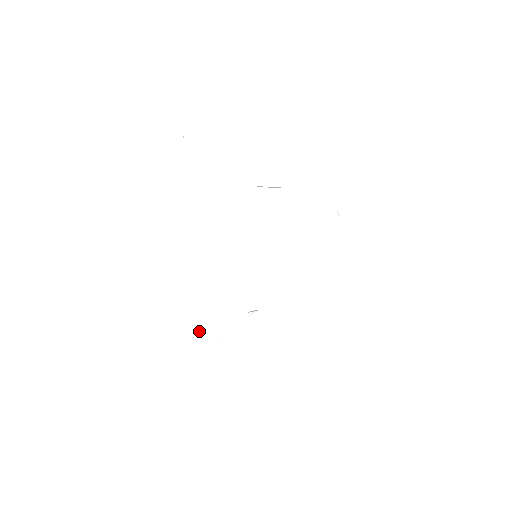
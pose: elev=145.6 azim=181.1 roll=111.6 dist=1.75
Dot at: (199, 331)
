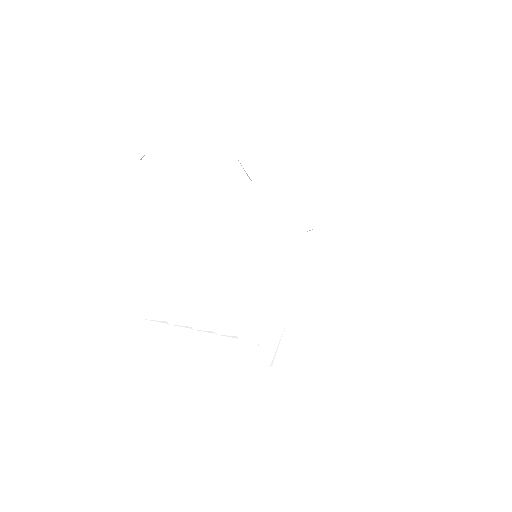
Dot at: (228, 336)
